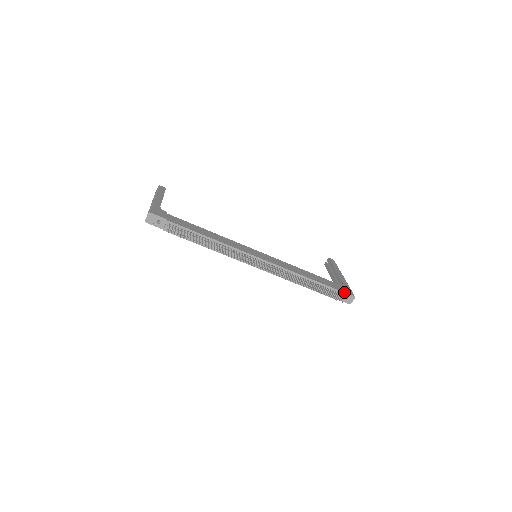
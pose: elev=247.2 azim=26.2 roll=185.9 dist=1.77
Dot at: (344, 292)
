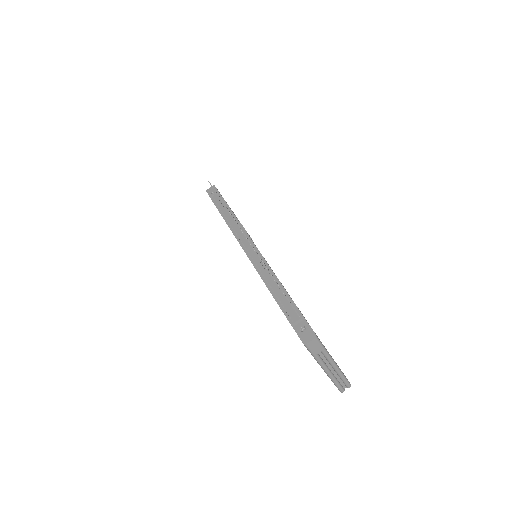
Dot at: (307, 323)
